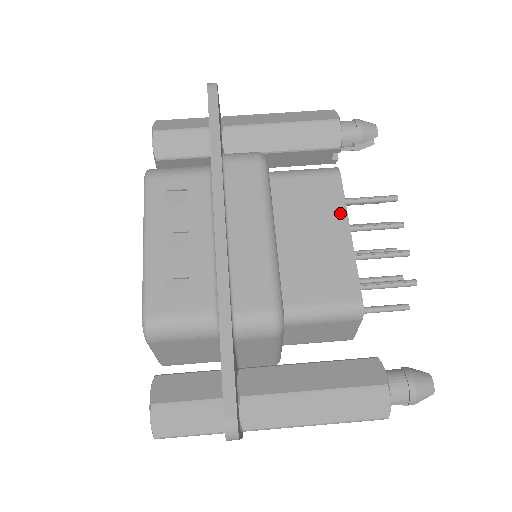
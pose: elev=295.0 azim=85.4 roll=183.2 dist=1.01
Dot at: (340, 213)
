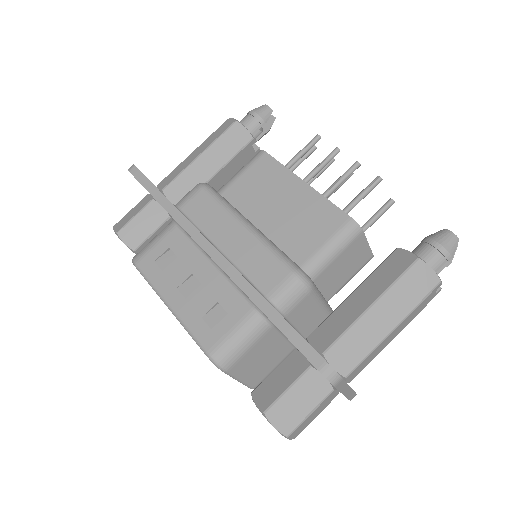
Dot at: (287, 176)
